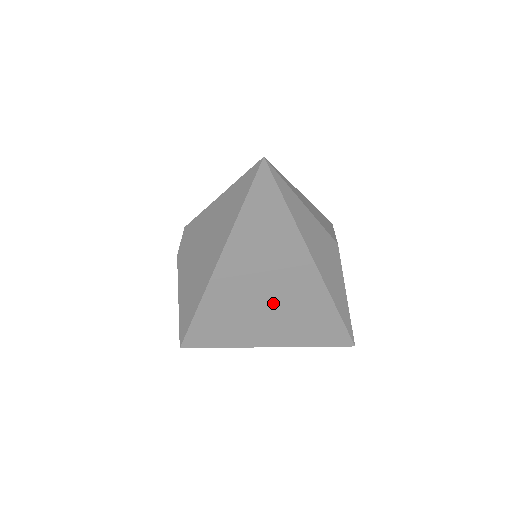
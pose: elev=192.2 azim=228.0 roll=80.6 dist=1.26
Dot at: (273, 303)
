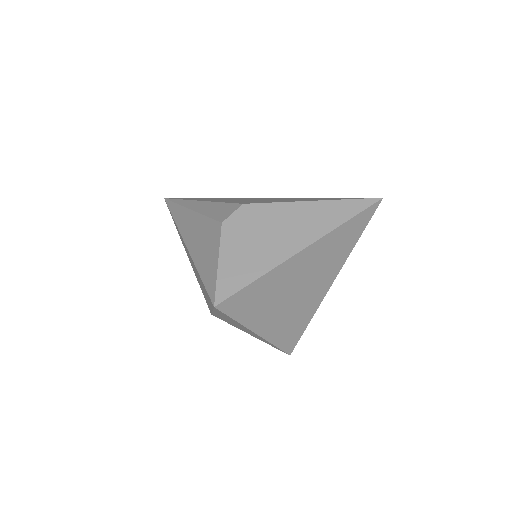
Dot at: (294, 298)
